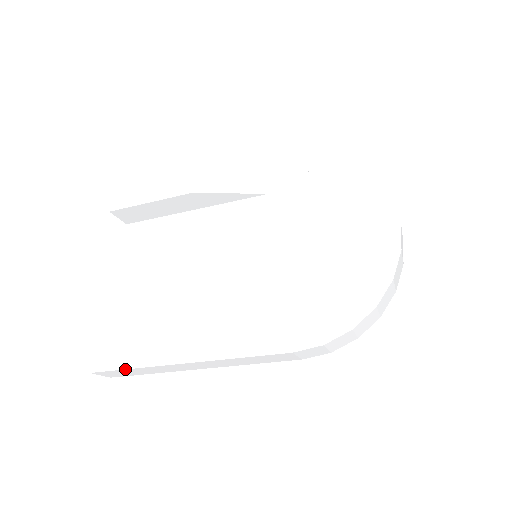
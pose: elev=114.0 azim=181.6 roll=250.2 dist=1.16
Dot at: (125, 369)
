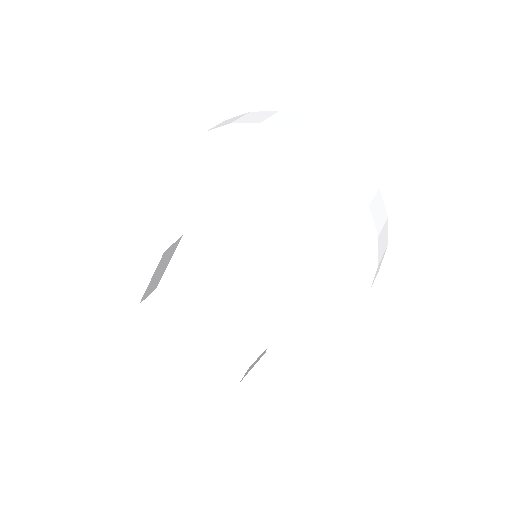
Dot at: occluded
